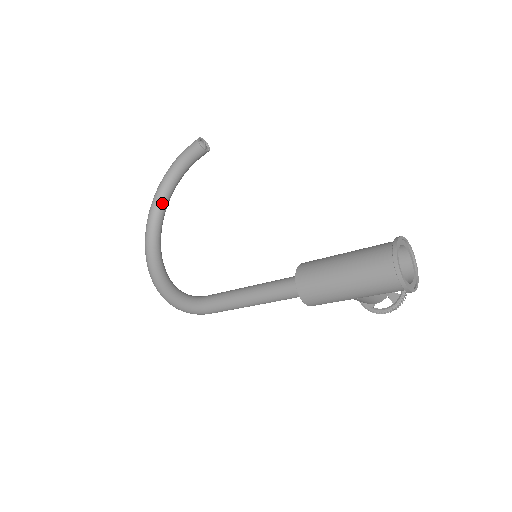
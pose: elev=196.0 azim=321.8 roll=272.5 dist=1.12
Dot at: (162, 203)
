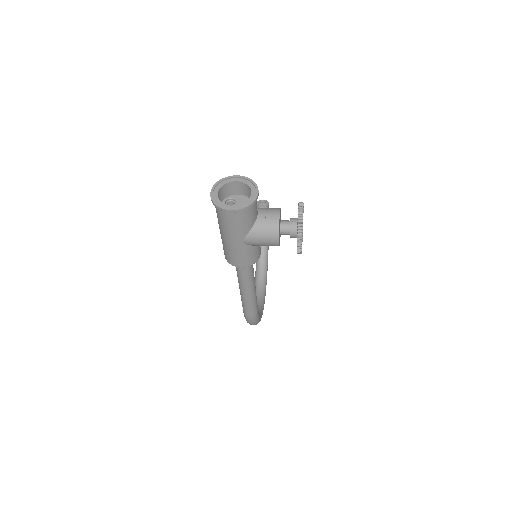
Dot at: (260, 258)
